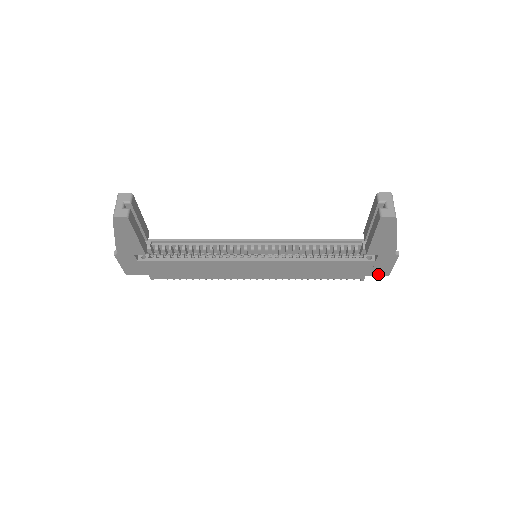
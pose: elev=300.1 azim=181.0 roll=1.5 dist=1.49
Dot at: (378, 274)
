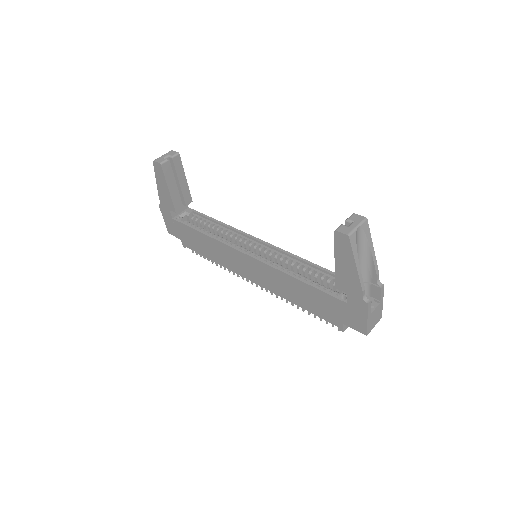
Dot at: (355, 328)
